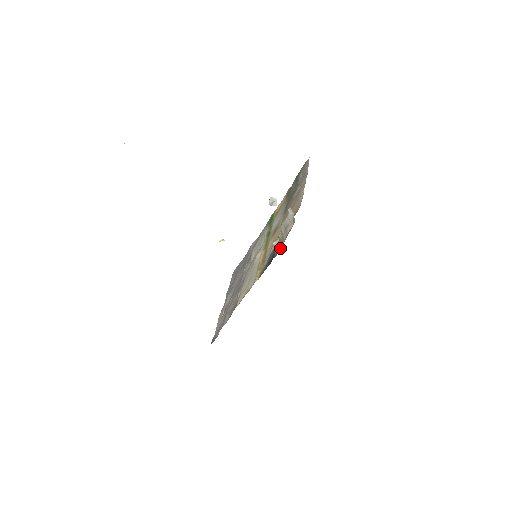
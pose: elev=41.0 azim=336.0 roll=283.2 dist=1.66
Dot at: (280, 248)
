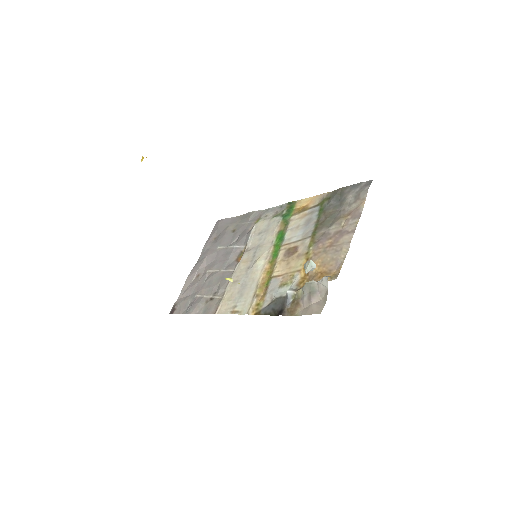
Dot at: (294, 312)
